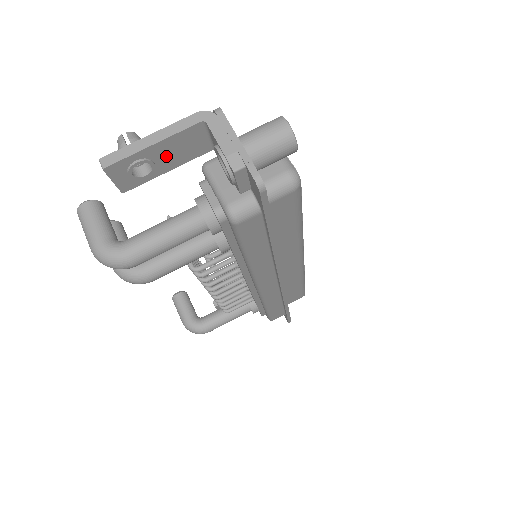
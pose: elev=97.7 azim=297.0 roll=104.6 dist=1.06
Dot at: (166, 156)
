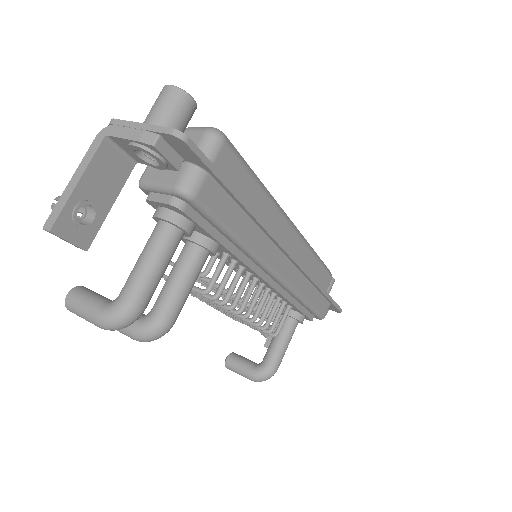
Dot at: (98, 190)
